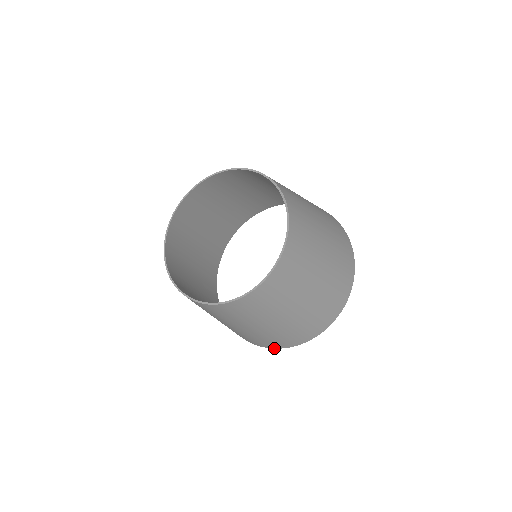
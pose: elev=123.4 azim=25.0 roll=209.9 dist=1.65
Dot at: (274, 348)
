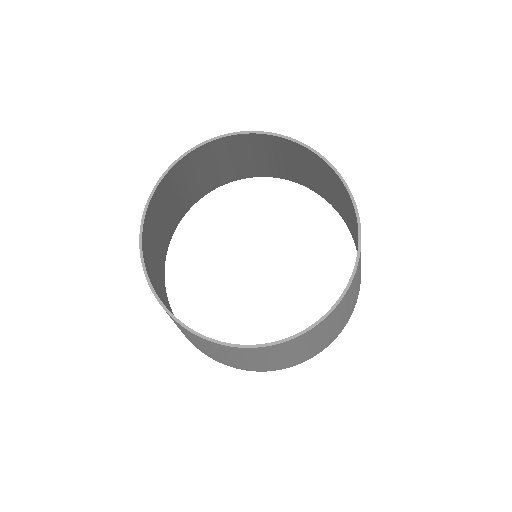
Dot at: occluded
